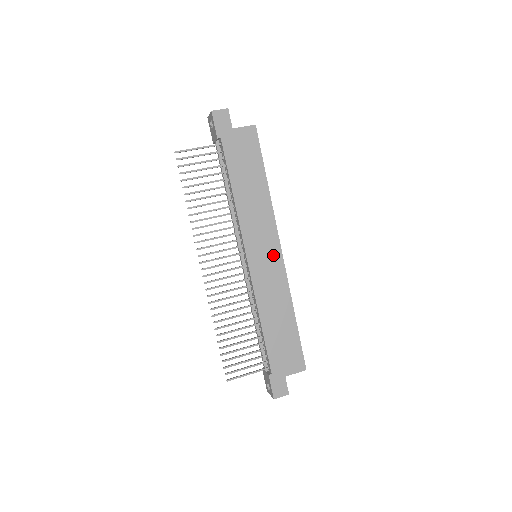
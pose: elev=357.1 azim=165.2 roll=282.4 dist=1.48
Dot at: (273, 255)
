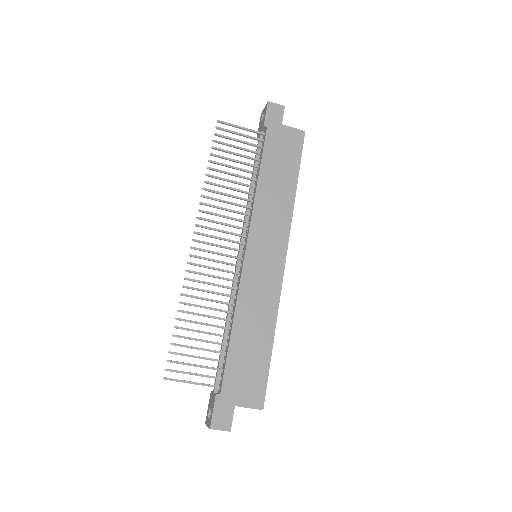
Dot at: (275, 259)
